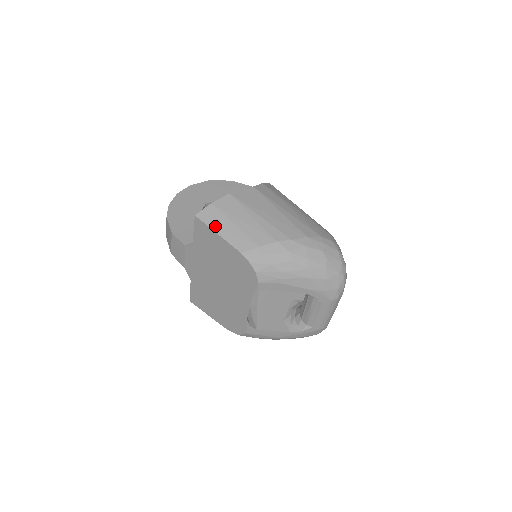
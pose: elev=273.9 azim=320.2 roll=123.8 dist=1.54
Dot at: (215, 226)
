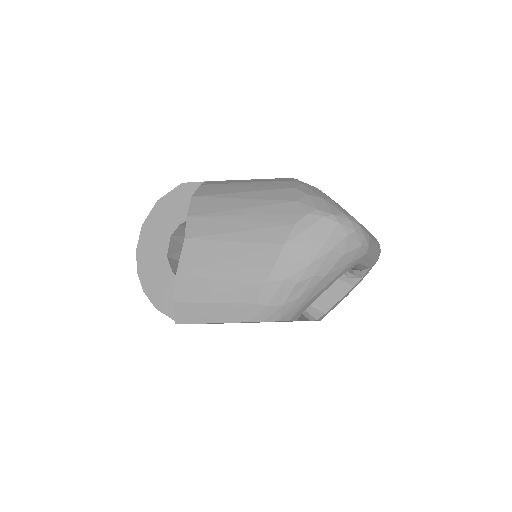
Dot at: (201, 319)
